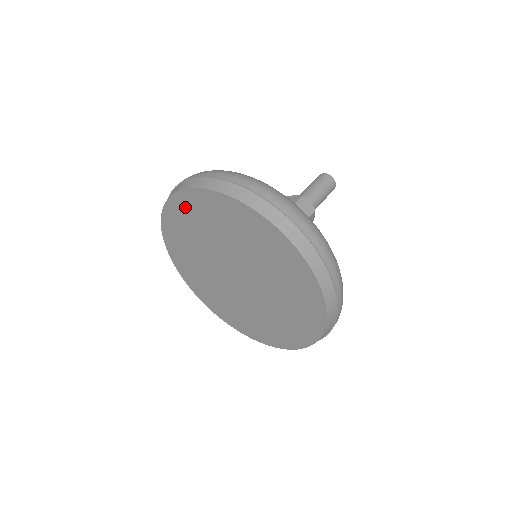
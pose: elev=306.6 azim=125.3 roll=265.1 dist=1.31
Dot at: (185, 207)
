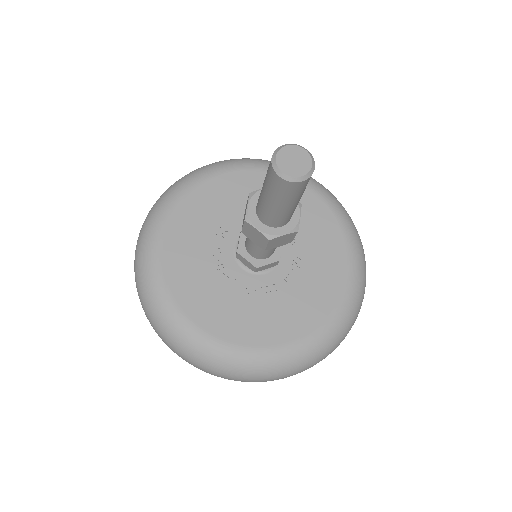
Dot at: occluded
